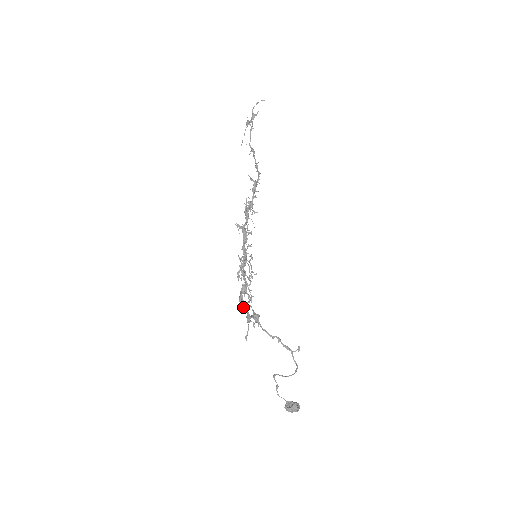
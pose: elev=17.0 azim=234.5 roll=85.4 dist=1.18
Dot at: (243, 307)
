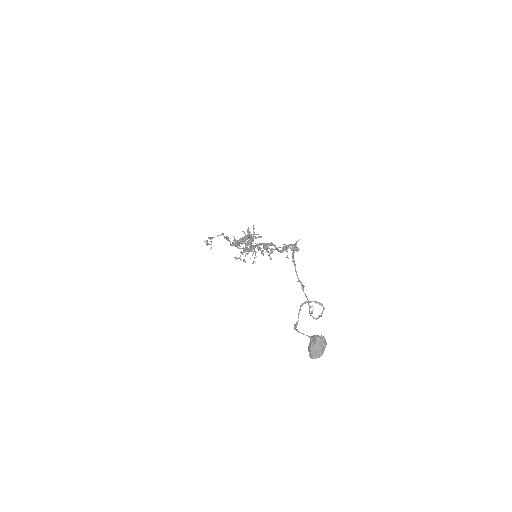
Dot at: (275, 245)
